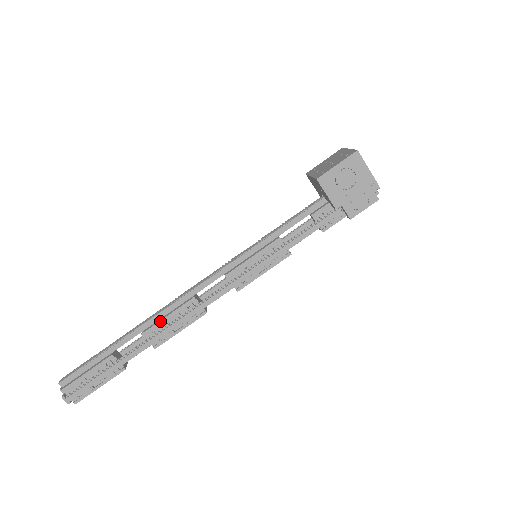
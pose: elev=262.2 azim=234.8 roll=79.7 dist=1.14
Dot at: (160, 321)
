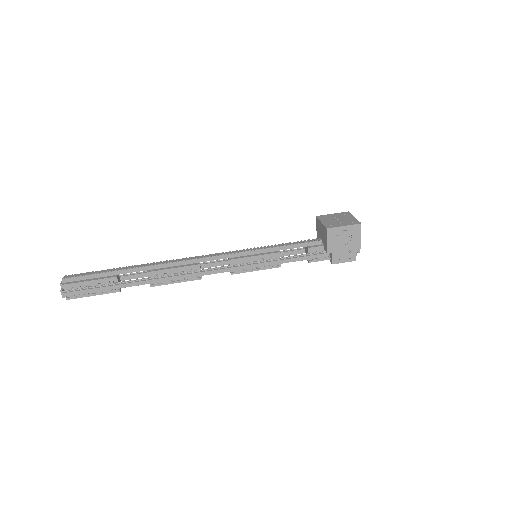
Dot at: (166, 269)
